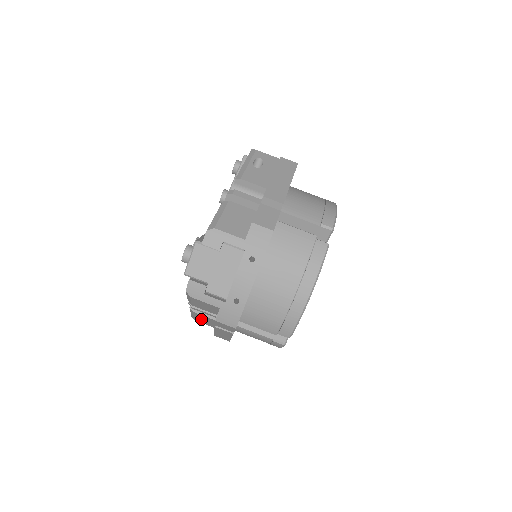
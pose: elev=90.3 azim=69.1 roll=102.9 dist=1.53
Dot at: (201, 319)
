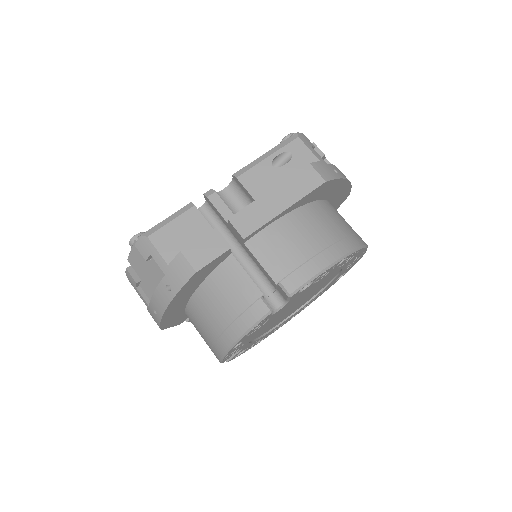
Dot at: occluded
